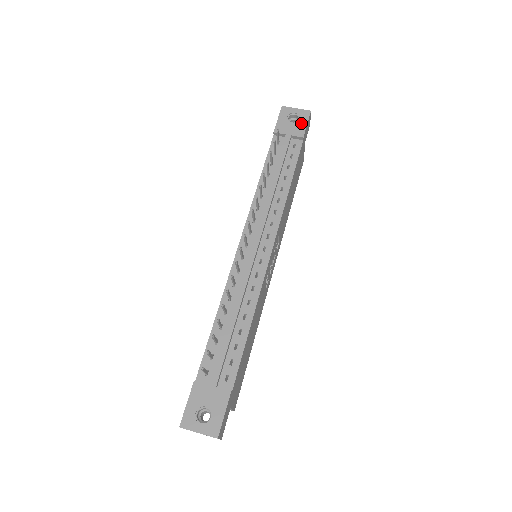
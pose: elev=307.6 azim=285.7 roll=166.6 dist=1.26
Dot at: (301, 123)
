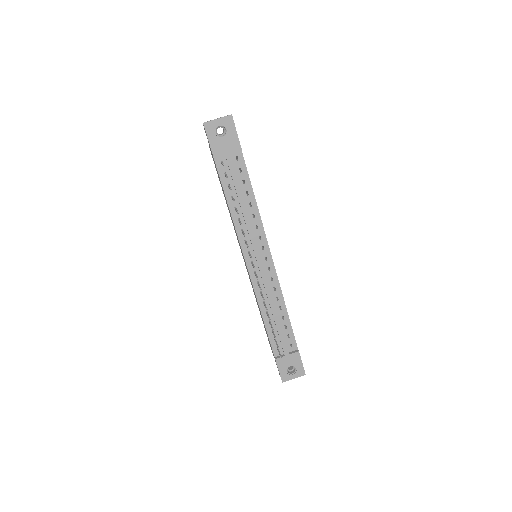
Dot at: (231, 134)
